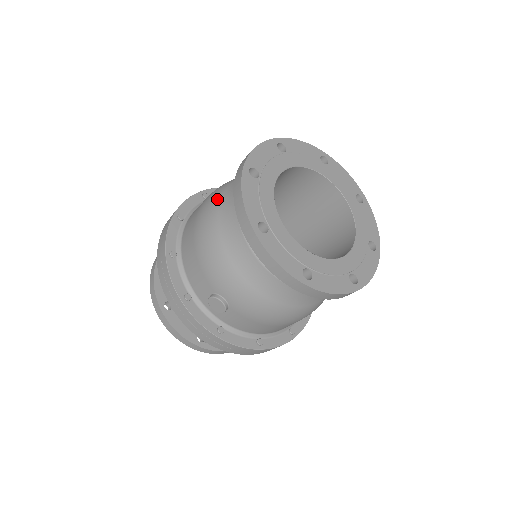
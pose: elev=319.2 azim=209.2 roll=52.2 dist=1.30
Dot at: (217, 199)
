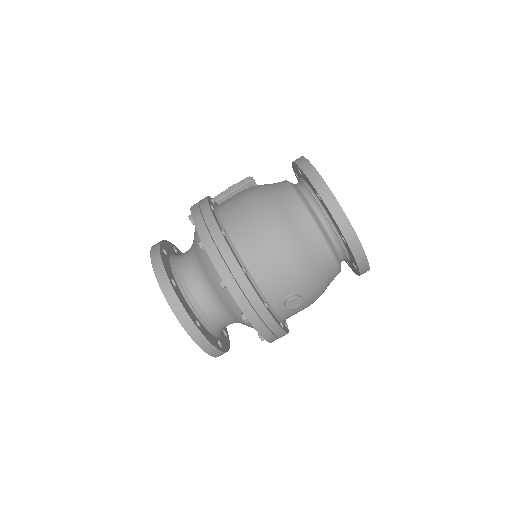
Dot at: (280, 213)
